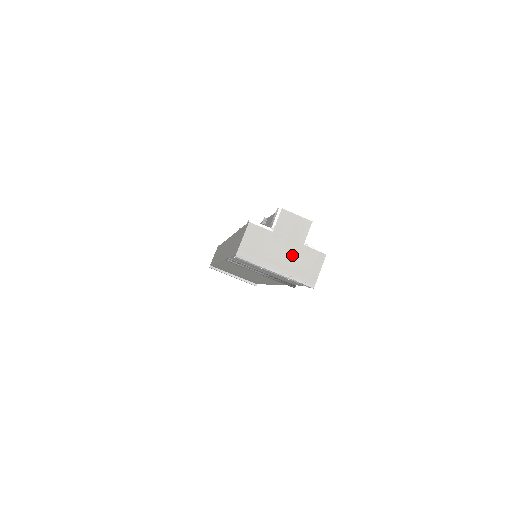
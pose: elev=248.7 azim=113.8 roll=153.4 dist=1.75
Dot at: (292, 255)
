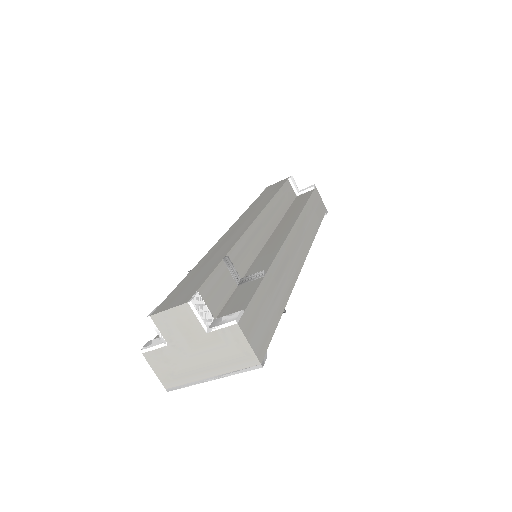
Dot at: (208, 352)
